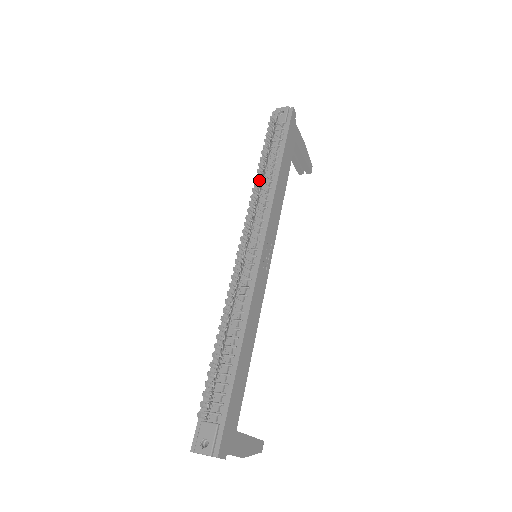
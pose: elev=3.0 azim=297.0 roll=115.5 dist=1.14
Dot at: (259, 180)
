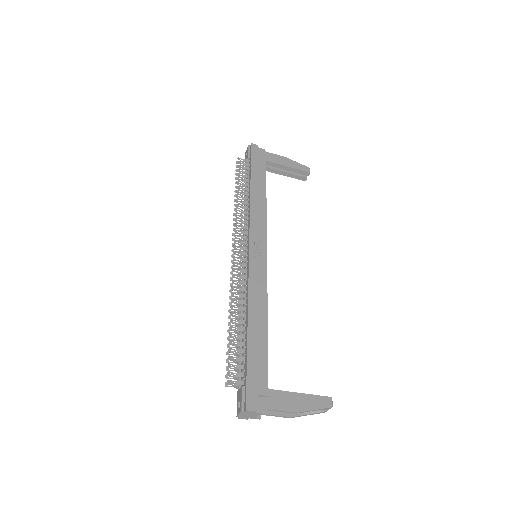
Dot at: (238, 206)
